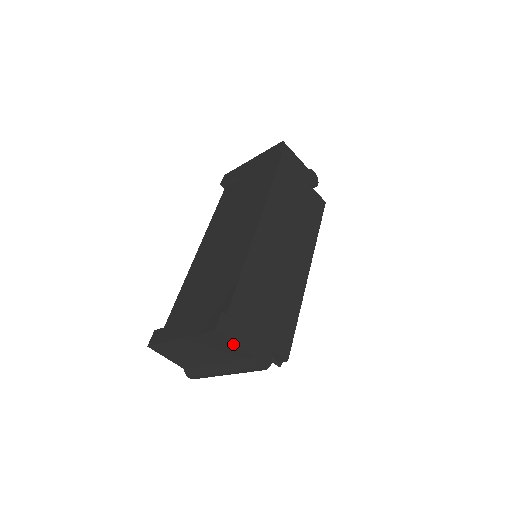
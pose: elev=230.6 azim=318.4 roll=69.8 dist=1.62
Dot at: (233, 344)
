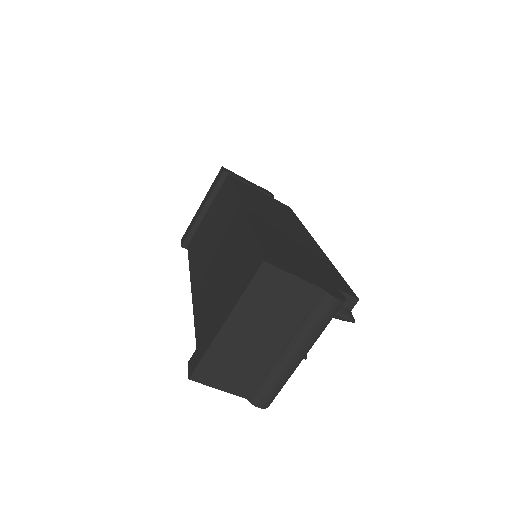
Dot at: (292, 277)
